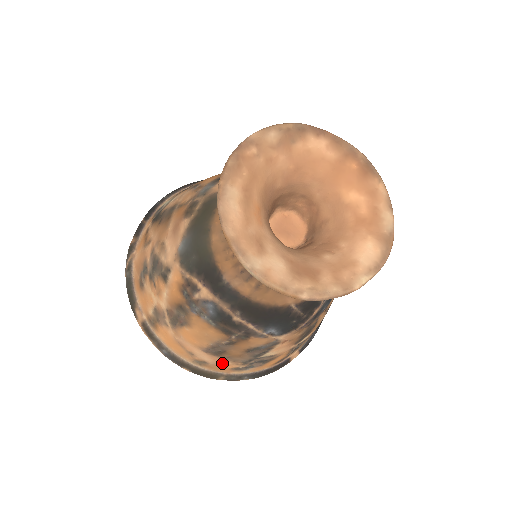
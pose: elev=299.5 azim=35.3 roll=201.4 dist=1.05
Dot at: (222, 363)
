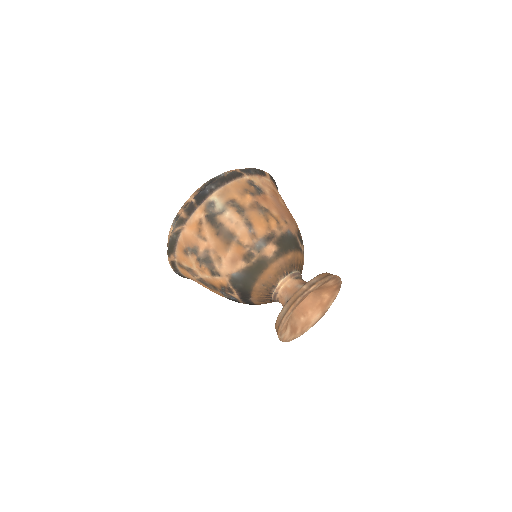
Dot at: occluded
